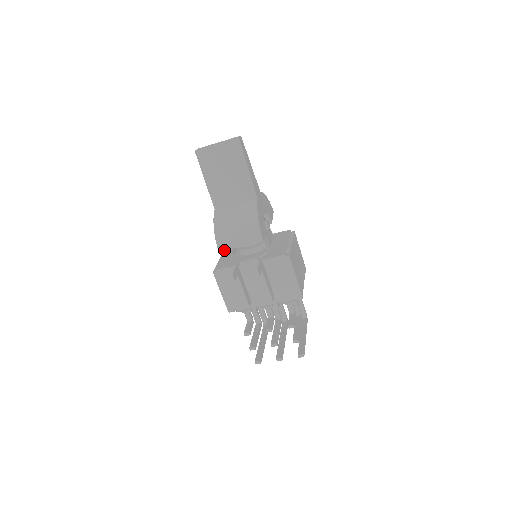
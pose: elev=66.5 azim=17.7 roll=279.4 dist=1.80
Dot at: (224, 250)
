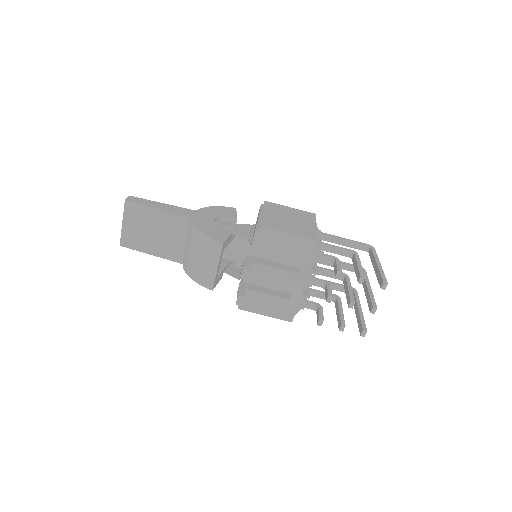
Dot at: (213, 285)
